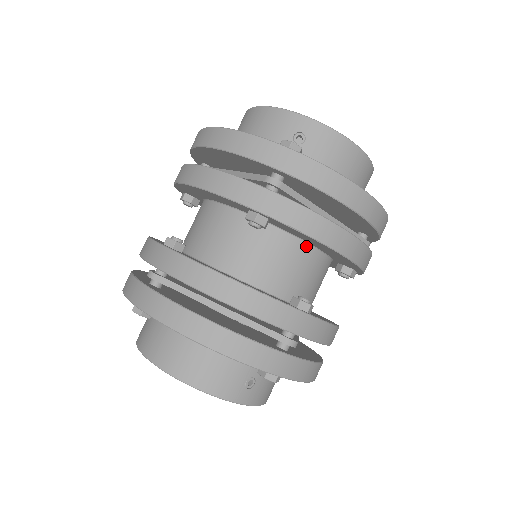
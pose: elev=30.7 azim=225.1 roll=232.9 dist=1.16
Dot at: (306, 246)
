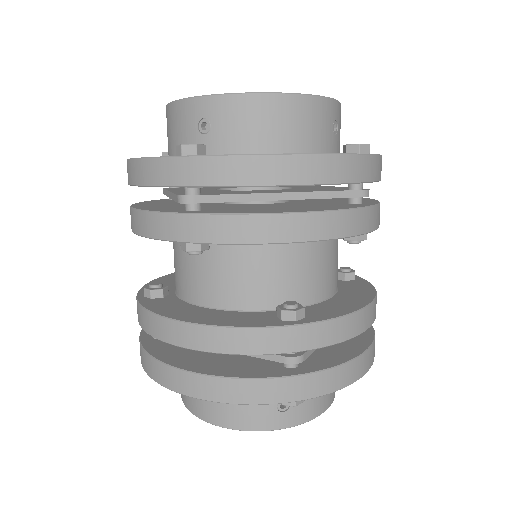
Dot at: occluded
